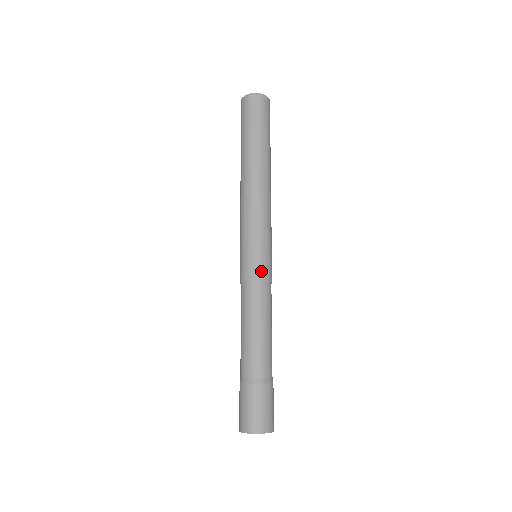
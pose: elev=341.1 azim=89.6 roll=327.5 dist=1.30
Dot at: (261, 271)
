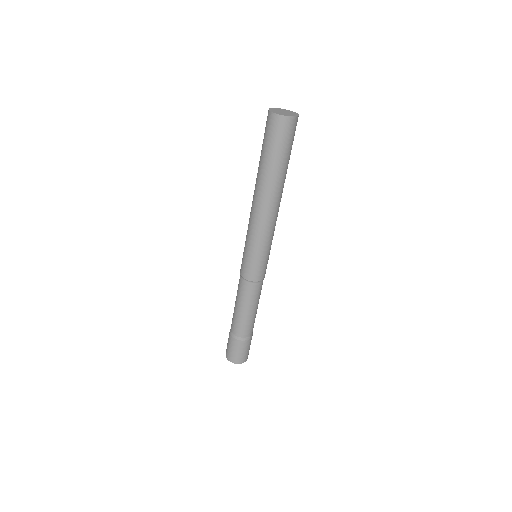
Dot at: (253, 275)
